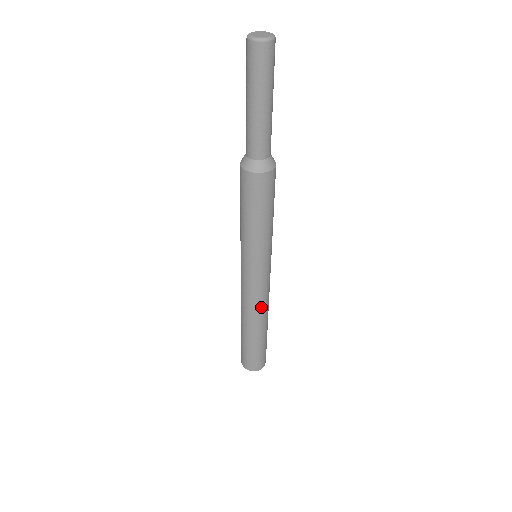
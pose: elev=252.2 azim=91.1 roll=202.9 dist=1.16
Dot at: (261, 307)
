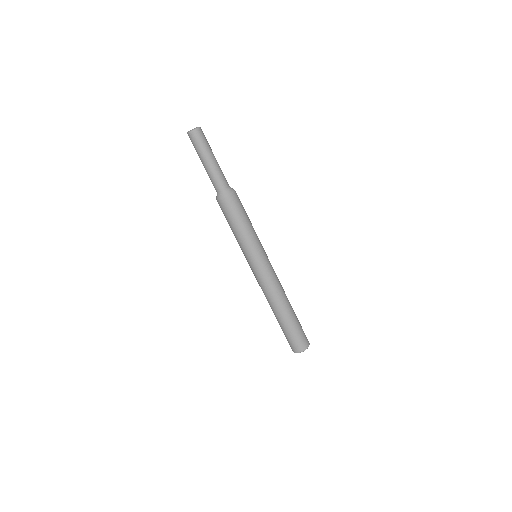
Dot at: (274, 292)
